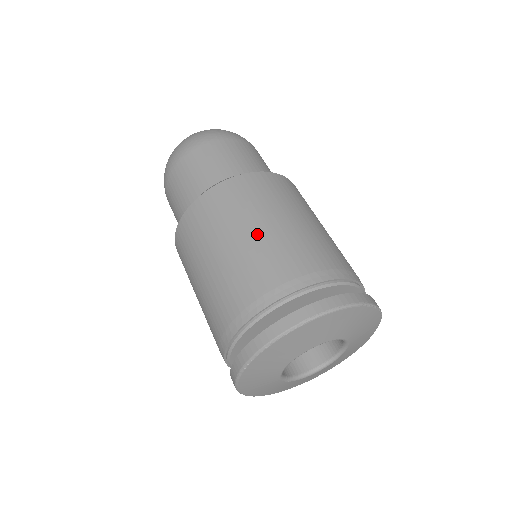
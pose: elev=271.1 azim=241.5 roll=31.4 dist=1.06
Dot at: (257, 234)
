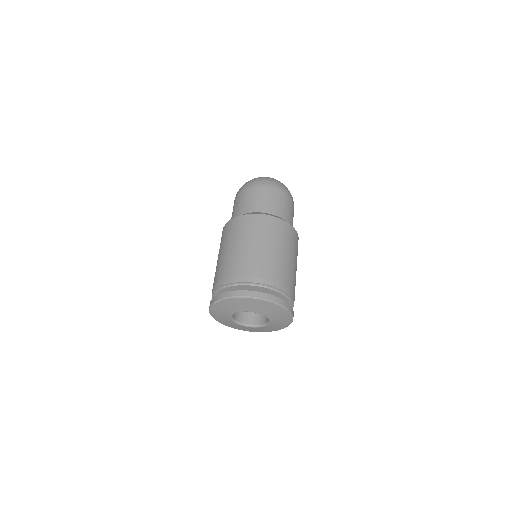
Dot at: (267, 250)
